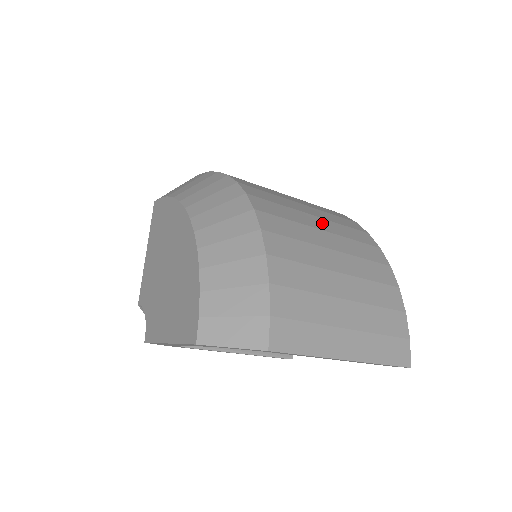
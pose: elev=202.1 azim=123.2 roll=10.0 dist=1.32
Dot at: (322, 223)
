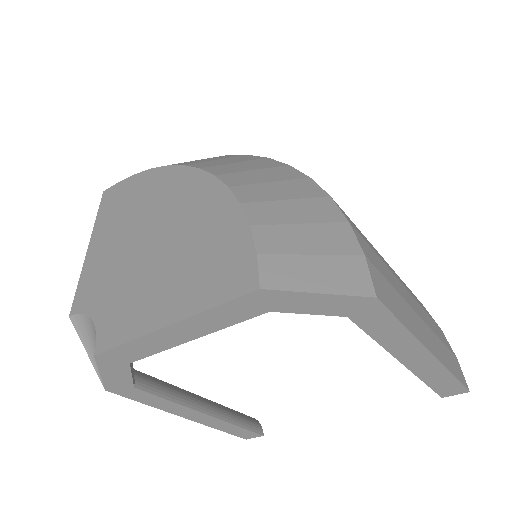
Dot at: occluded
